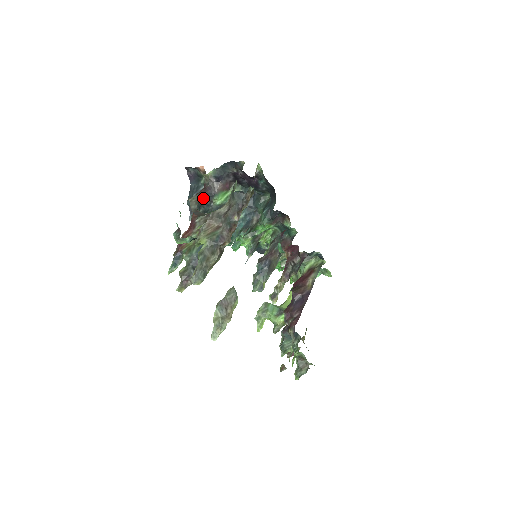
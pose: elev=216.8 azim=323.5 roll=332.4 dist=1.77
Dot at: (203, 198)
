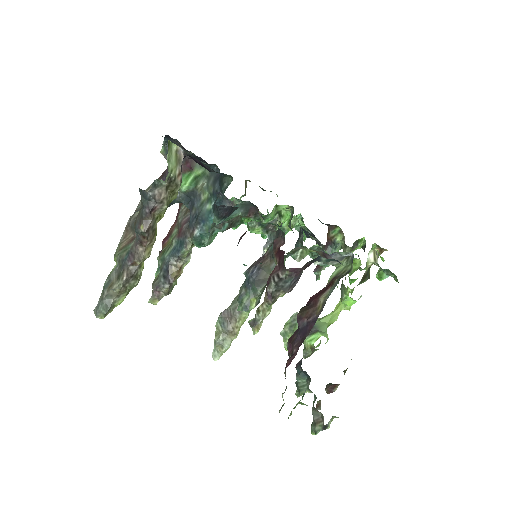
Dot at: occluded
